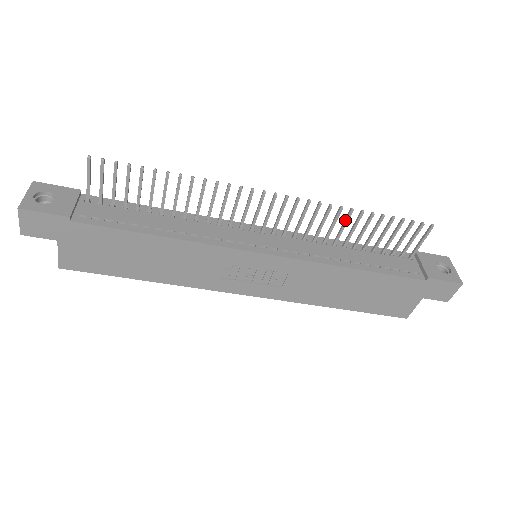
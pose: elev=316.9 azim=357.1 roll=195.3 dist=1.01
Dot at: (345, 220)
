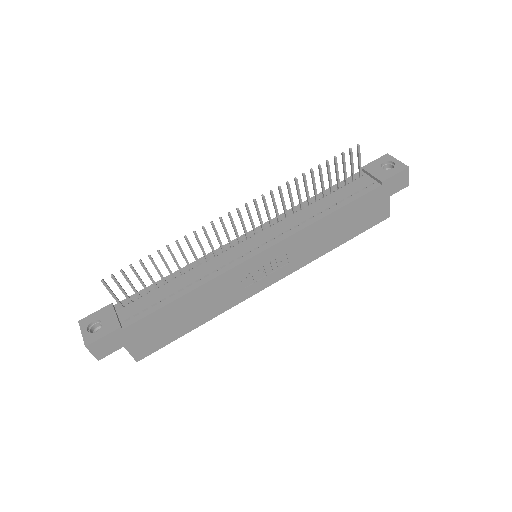
Dot at: (296, 188)
